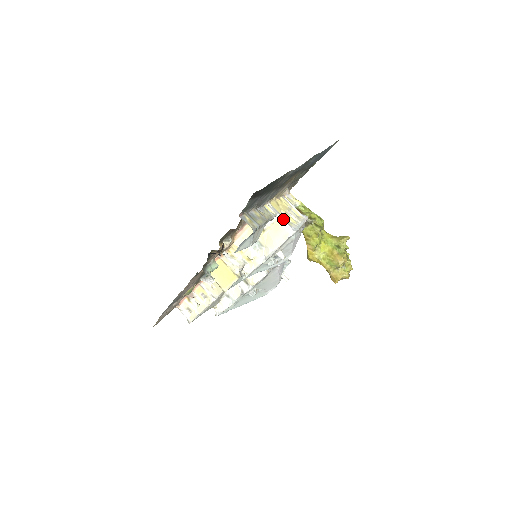
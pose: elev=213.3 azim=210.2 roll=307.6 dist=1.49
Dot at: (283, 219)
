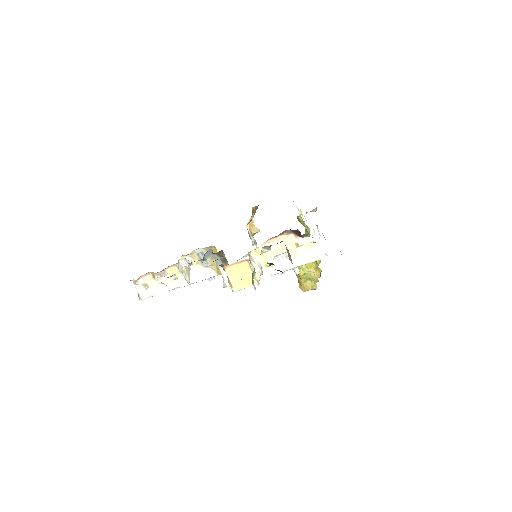
Dot at: (321, 242)
